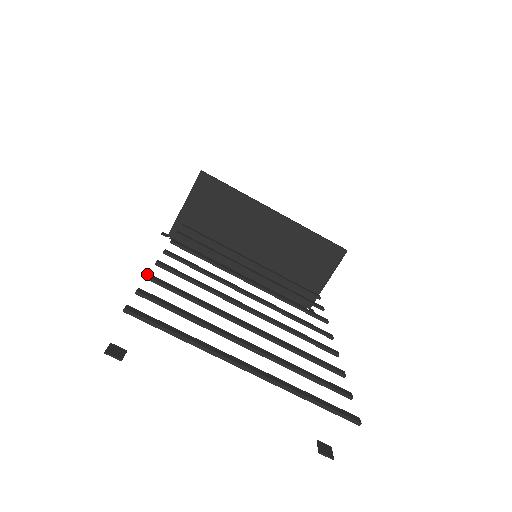
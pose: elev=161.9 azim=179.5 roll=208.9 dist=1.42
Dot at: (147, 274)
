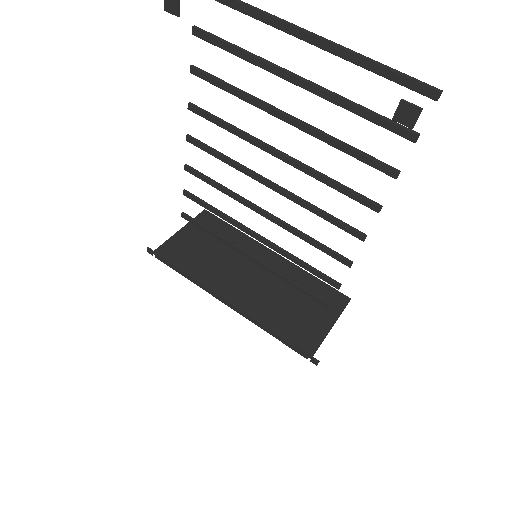
Dot at: (191, 68)
